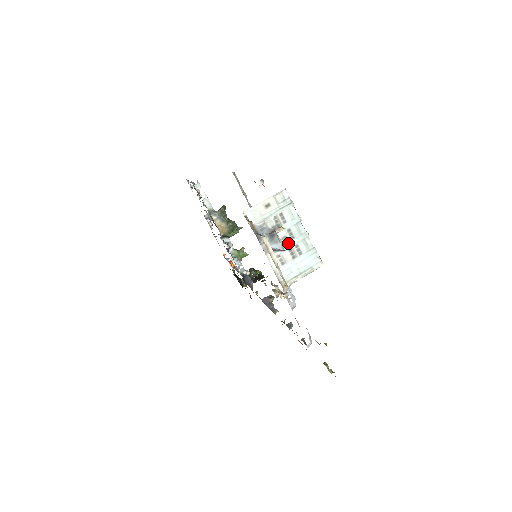
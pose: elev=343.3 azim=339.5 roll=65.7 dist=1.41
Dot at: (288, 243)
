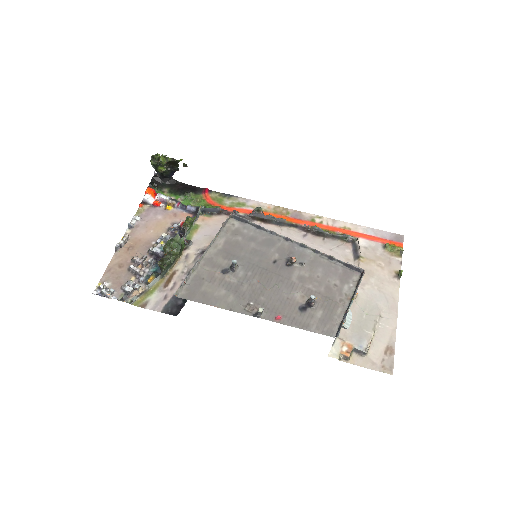
Dot at: occluded
